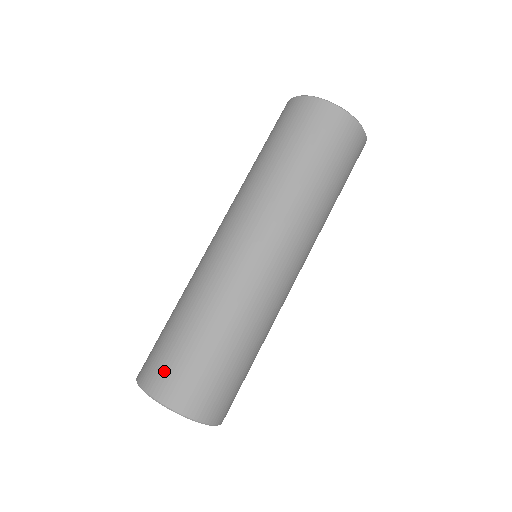
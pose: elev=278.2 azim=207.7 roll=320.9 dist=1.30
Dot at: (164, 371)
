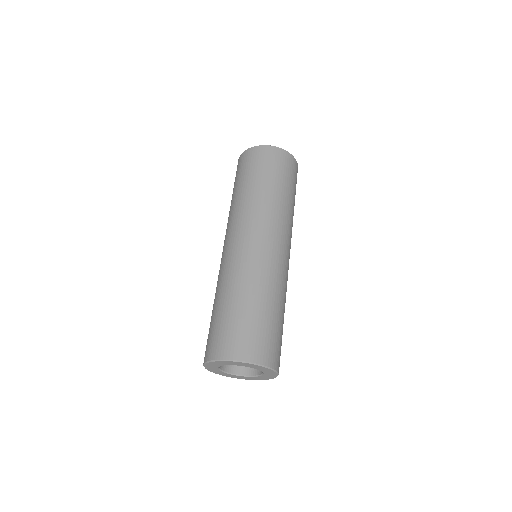
Dot at: (211, 341)
